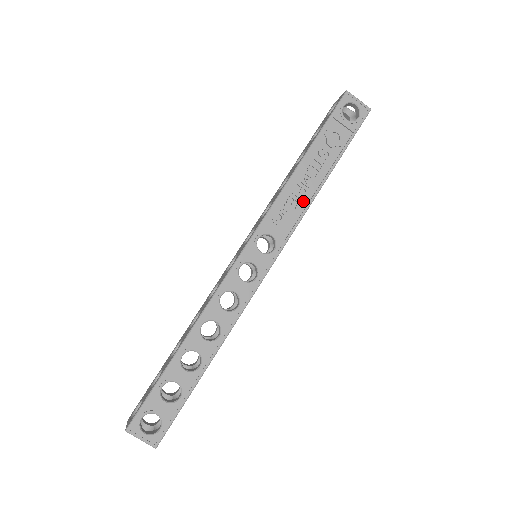
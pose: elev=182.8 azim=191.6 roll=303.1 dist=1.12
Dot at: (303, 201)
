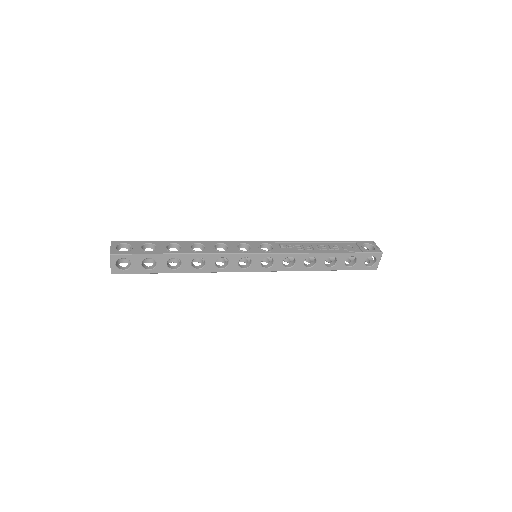
Dot at: (305, 251)
